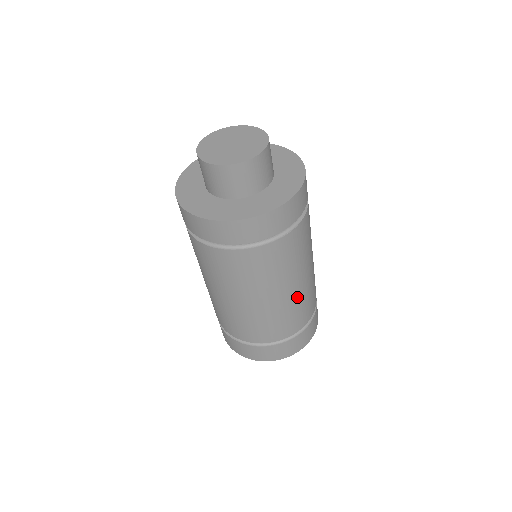
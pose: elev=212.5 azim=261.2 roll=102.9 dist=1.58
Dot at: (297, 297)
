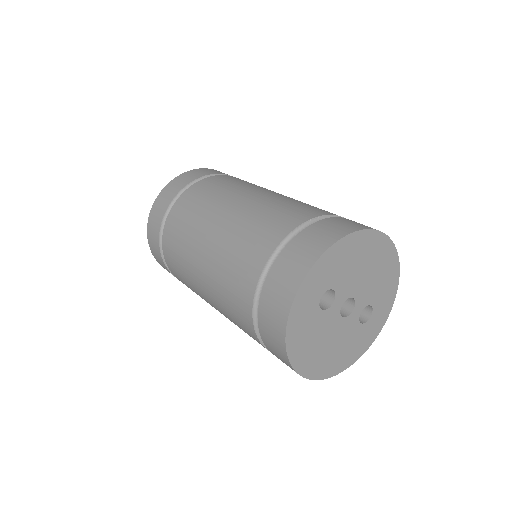
Dot at: (258, 204)
